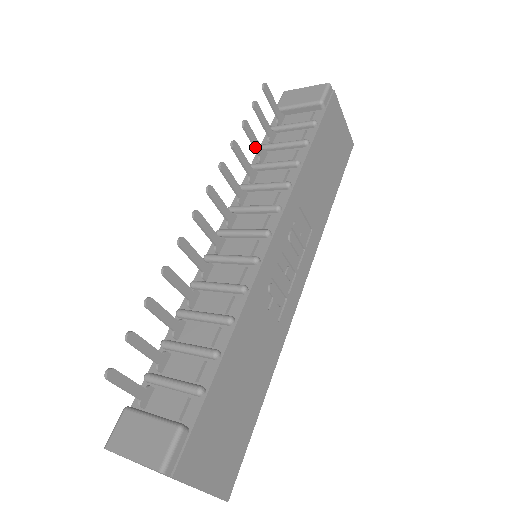
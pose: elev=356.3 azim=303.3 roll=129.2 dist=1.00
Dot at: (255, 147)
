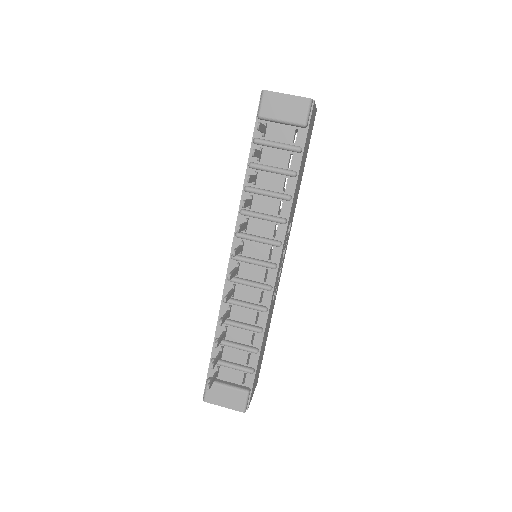
Dot at: occluded
